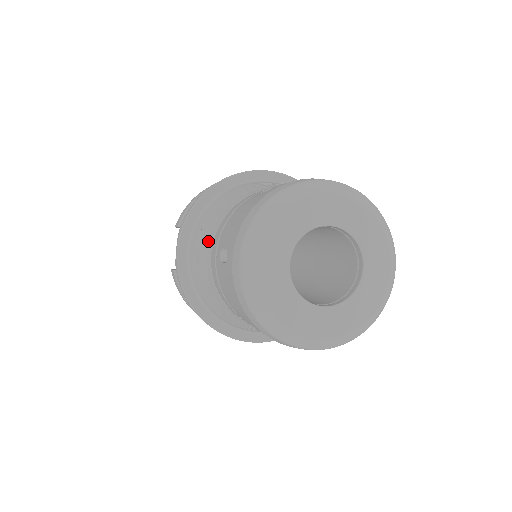
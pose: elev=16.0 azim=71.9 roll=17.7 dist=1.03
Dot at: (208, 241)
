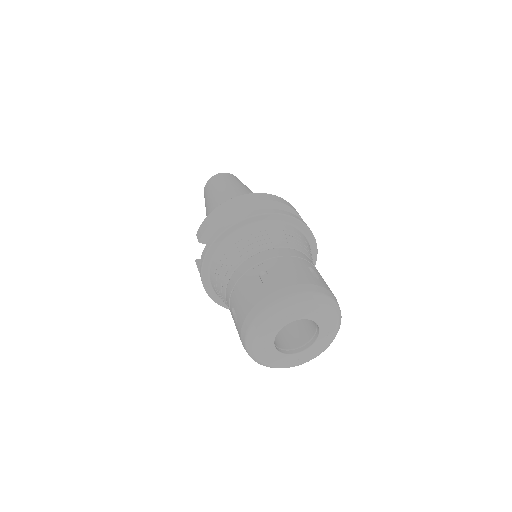
Dot at: (223, 281)
